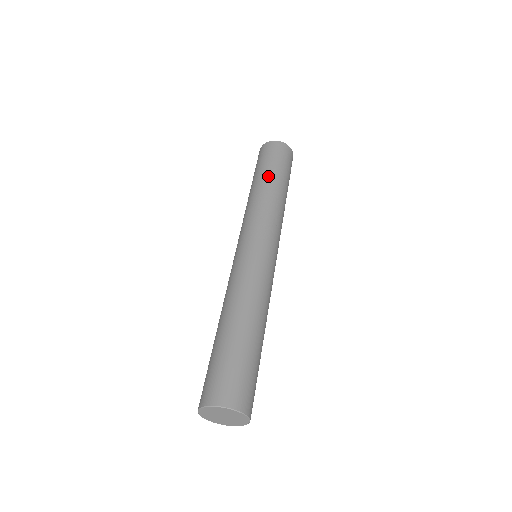
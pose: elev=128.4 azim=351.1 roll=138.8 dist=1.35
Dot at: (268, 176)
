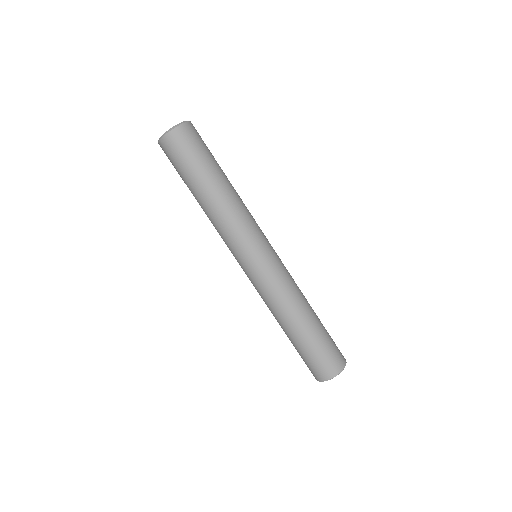
Dot at: (206, 183)
